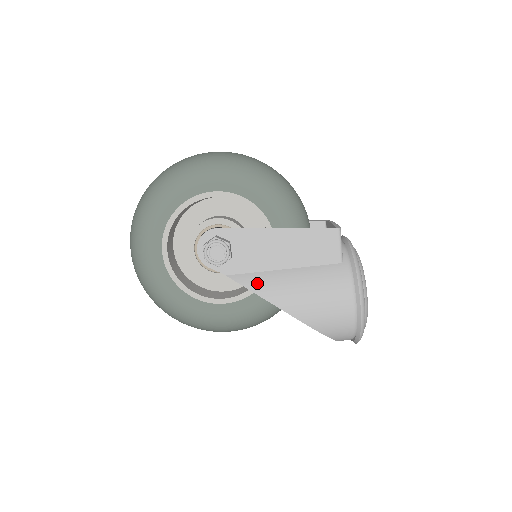
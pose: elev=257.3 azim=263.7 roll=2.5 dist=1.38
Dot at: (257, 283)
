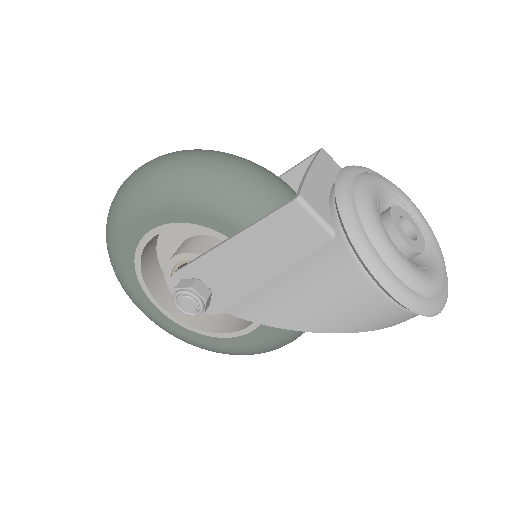
Dot at: (254, 310)
